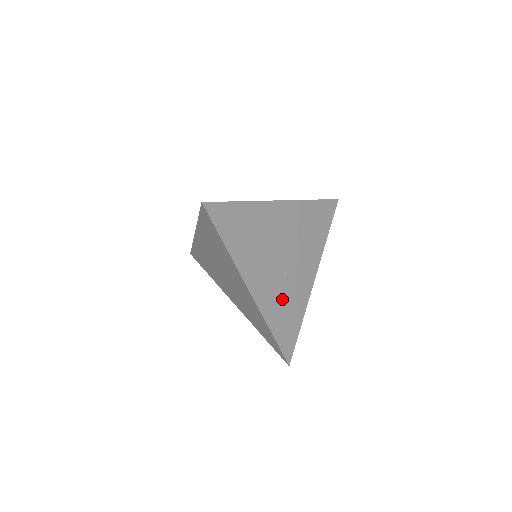
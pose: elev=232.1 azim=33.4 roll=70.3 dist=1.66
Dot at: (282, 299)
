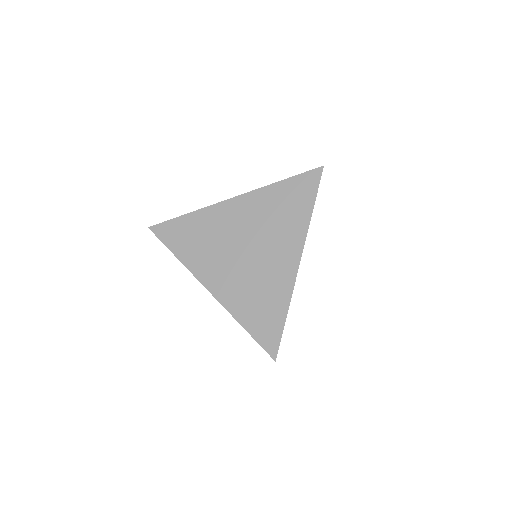
Dot at: occluded
